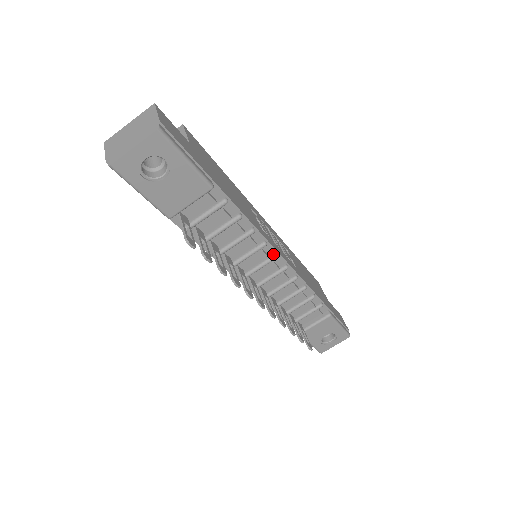
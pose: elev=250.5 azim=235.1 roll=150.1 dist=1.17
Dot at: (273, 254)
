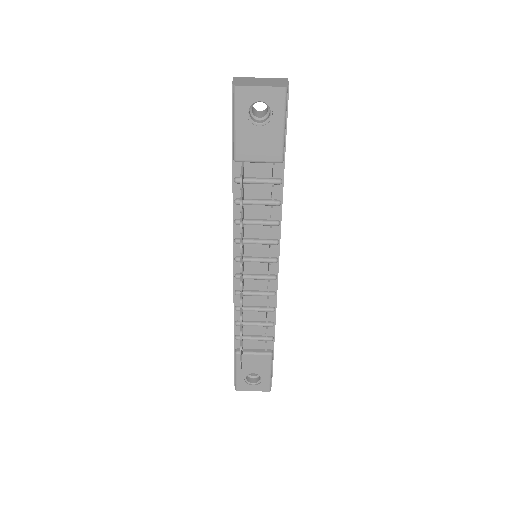
Dot at: (275, 257)
